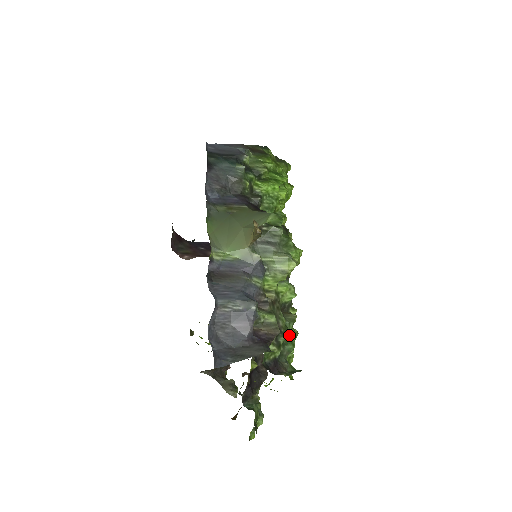
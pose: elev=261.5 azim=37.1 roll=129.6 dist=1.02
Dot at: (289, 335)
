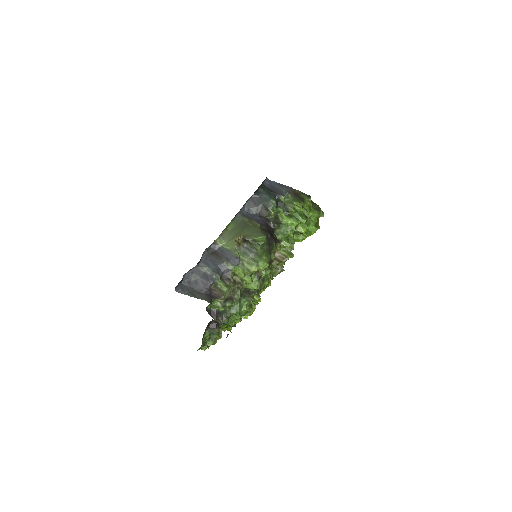
Dot at: (238, 306)
